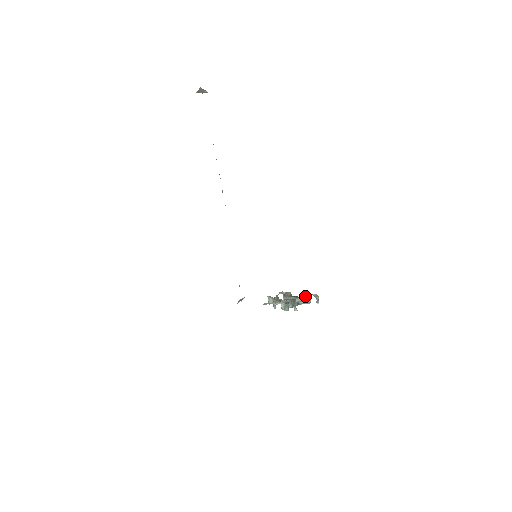
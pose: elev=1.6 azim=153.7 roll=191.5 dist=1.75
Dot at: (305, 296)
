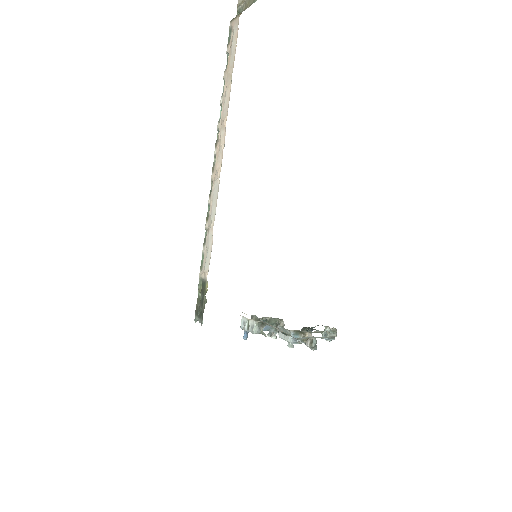
Dot at: occluded
